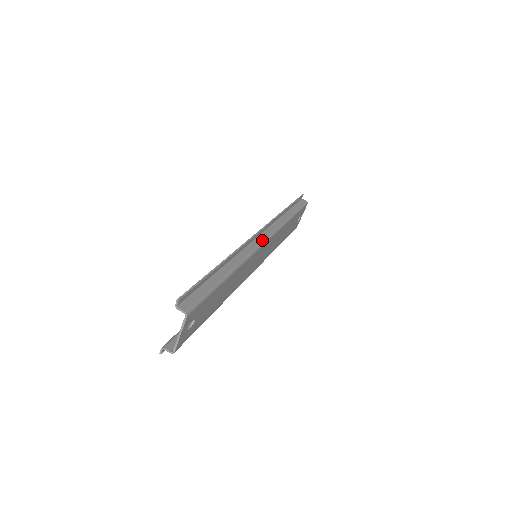
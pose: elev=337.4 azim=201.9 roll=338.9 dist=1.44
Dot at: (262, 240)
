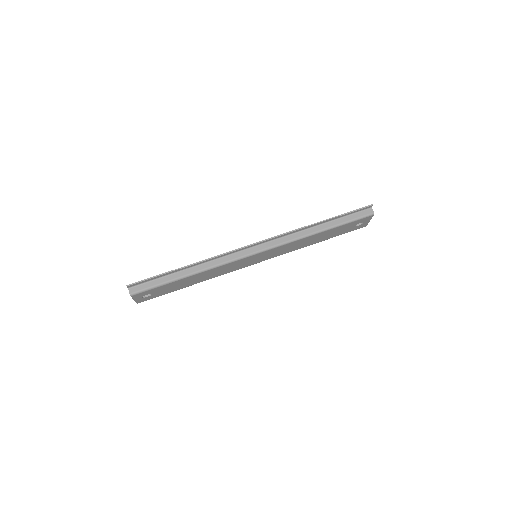
Dot at: (254, 251)
